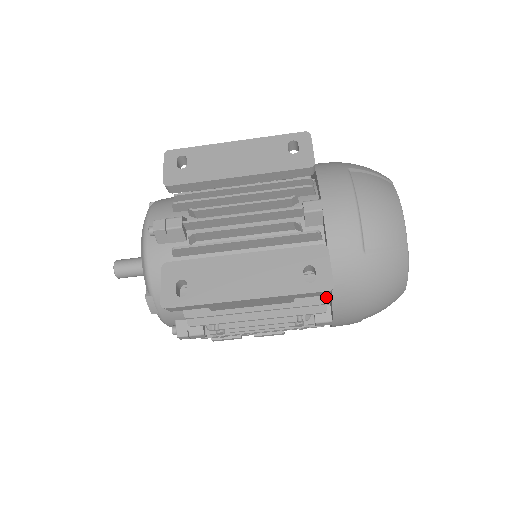
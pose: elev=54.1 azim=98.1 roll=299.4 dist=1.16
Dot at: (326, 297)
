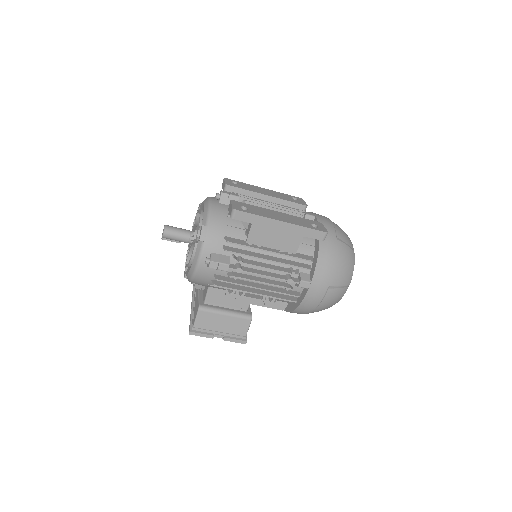
Dot at: occluded
